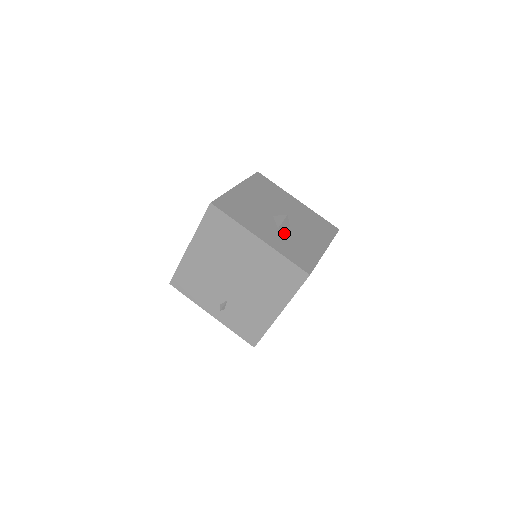
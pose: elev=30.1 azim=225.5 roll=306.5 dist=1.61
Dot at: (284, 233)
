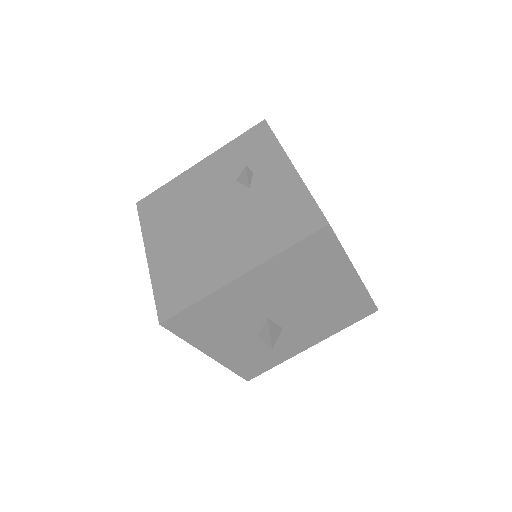
Dot at: (261, 340)
